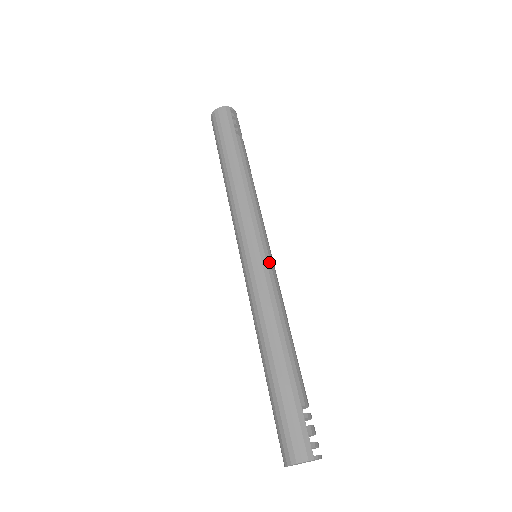
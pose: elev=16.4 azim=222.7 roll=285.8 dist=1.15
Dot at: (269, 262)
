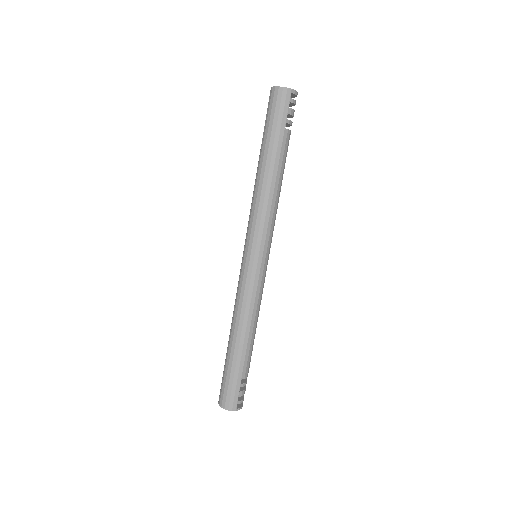
Dot at: (262, 271)
